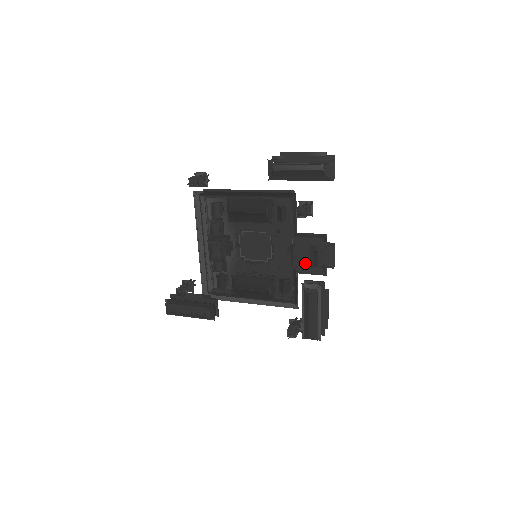
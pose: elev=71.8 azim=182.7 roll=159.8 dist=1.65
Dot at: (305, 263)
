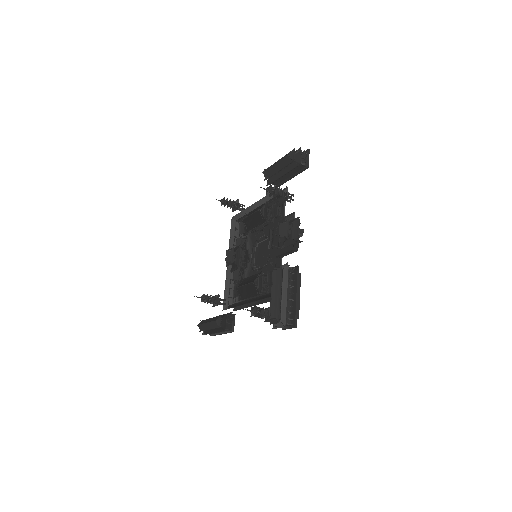
Dot at: occluded
